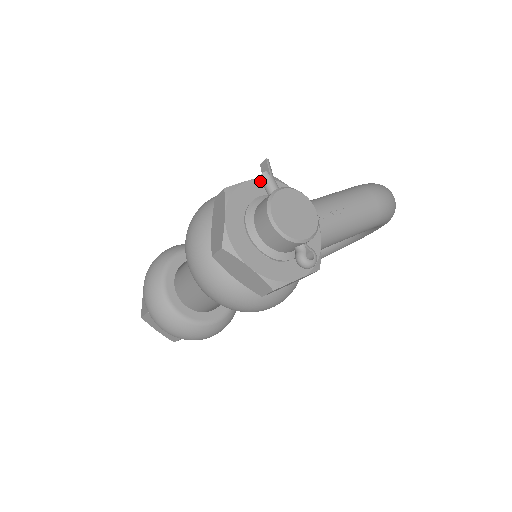
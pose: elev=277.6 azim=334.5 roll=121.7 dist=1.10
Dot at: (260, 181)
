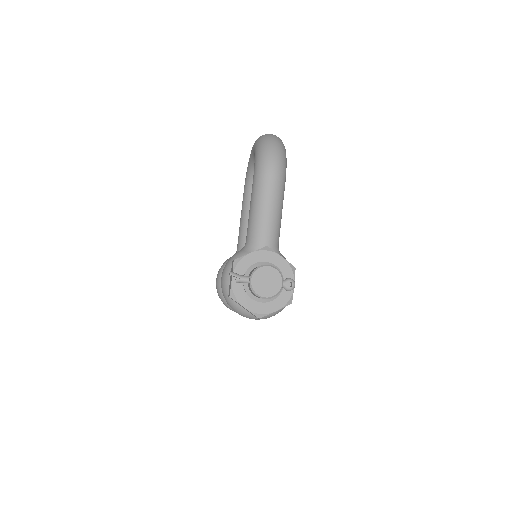
Dot at: occluded
